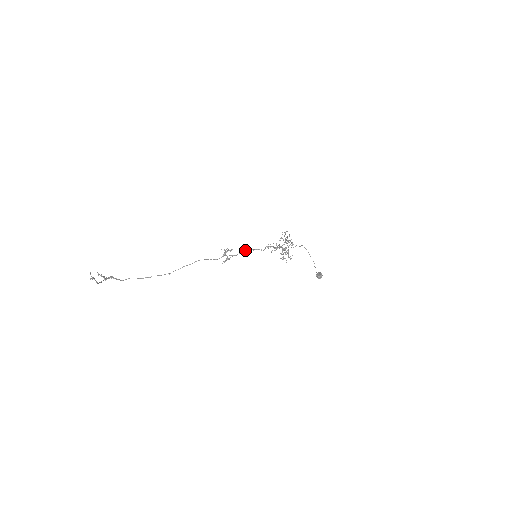
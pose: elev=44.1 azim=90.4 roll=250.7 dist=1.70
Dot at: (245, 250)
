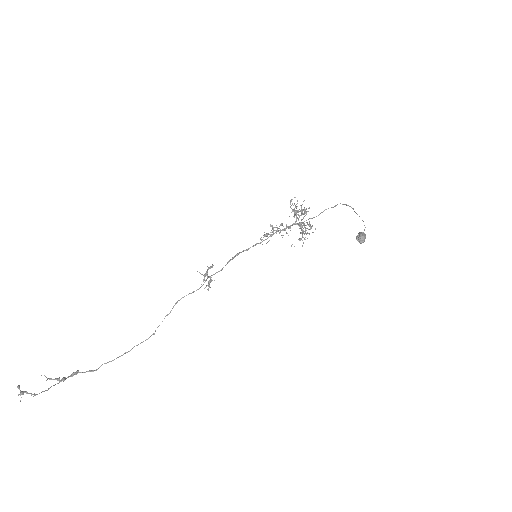
Dot at: (234, 256)
